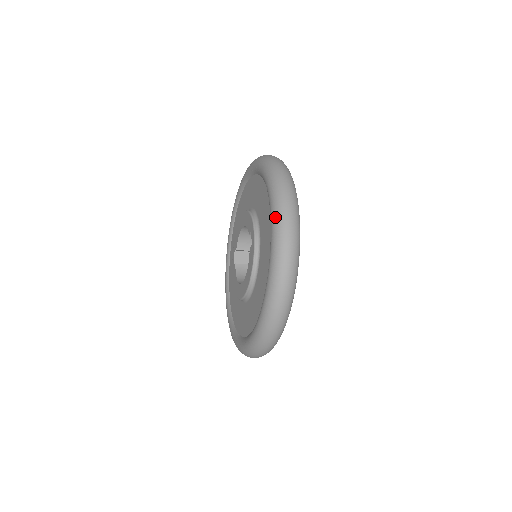
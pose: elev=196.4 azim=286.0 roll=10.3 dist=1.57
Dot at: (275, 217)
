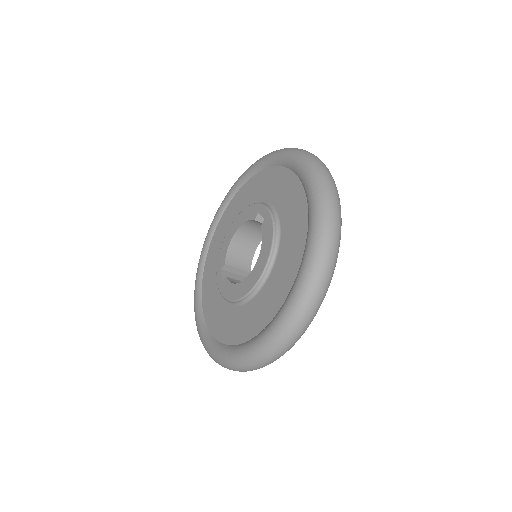
Dot at: (304, 159)
